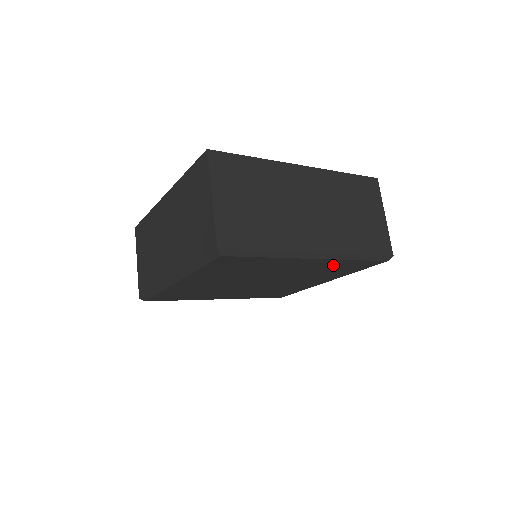
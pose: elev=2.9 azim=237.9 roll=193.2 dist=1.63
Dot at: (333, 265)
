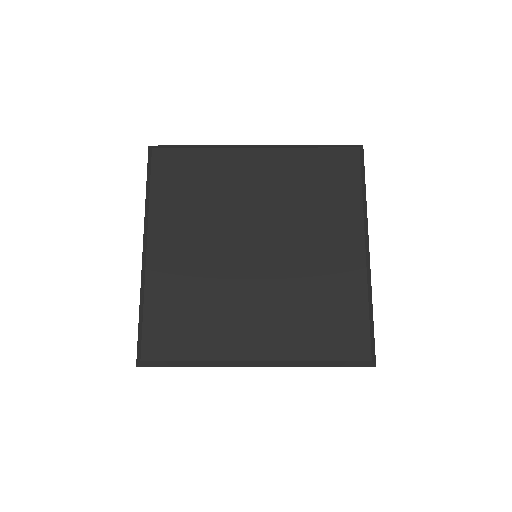
Dot at: (300, 169)
